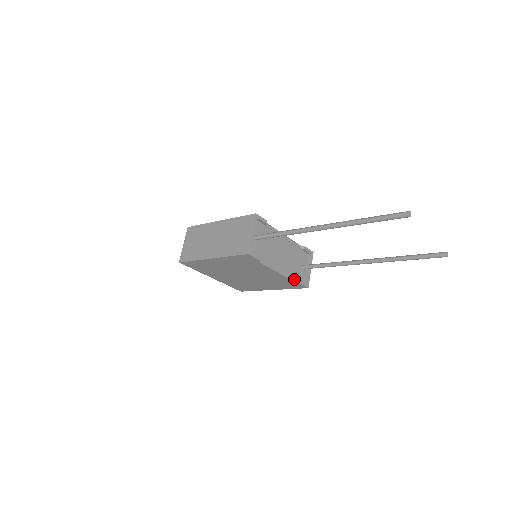
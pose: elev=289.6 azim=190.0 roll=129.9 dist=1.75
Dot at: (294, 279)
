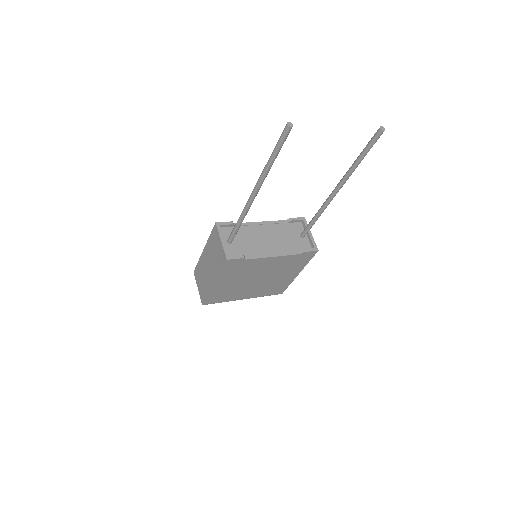
Dot at: (297, 252)
